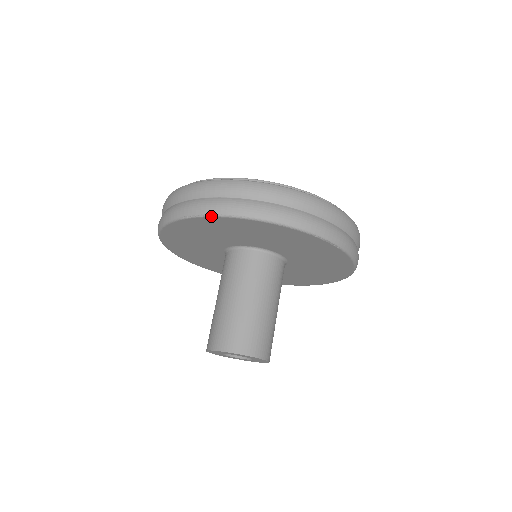
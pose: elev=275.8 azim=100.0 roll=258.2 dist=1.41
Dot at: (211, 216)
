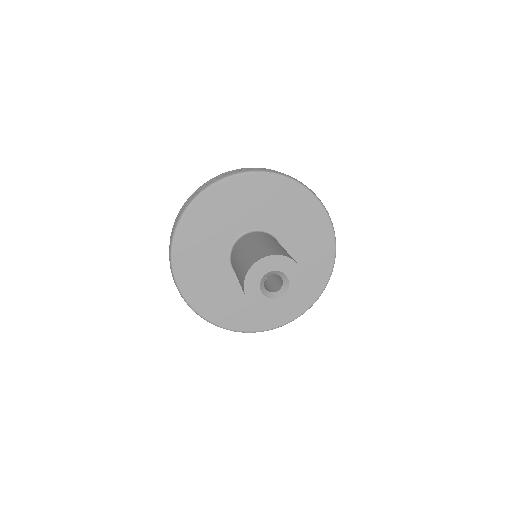
Dot at: (187, 209)
